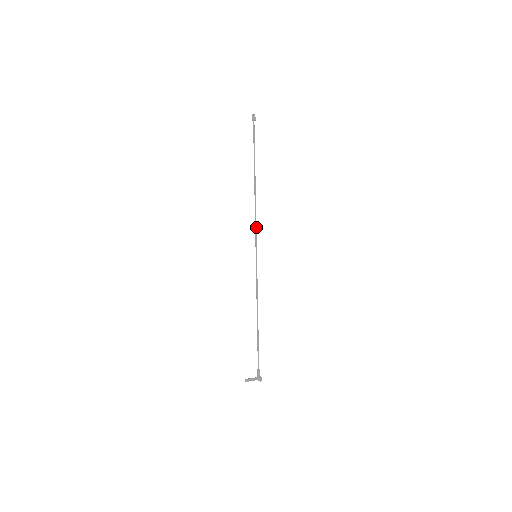
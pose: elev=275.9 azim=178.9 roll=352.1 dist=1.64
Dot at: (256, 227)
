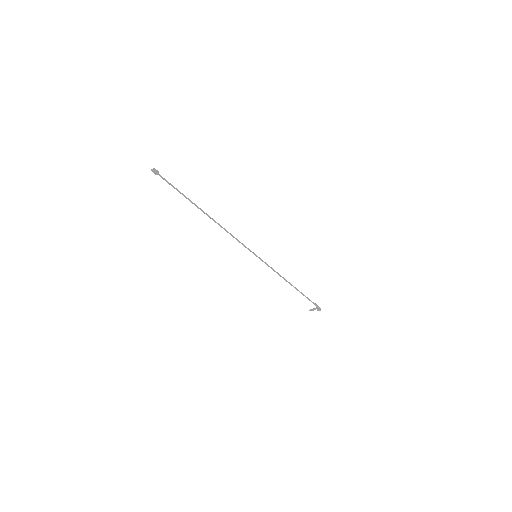
Dot at: (238, 241)
